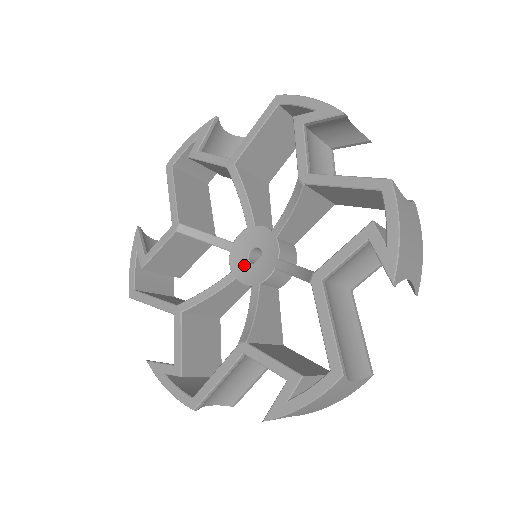
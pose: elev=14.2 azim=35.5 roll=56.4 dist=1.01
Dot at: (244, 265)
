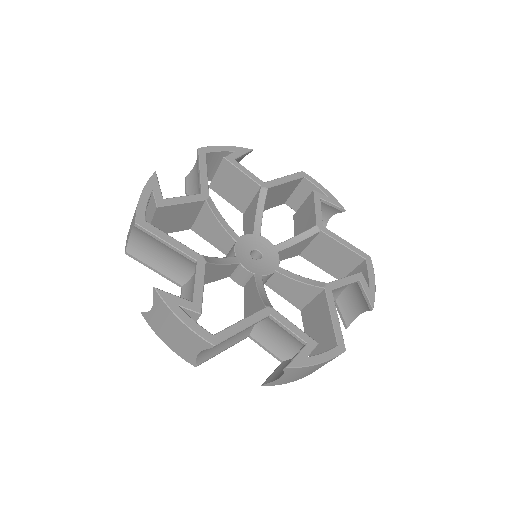
Dot at: (247, 257)
